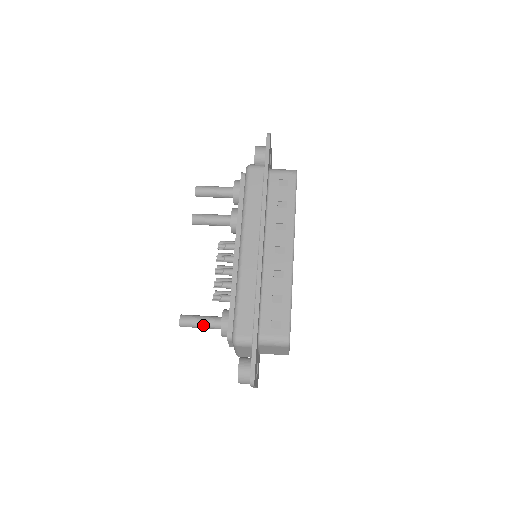
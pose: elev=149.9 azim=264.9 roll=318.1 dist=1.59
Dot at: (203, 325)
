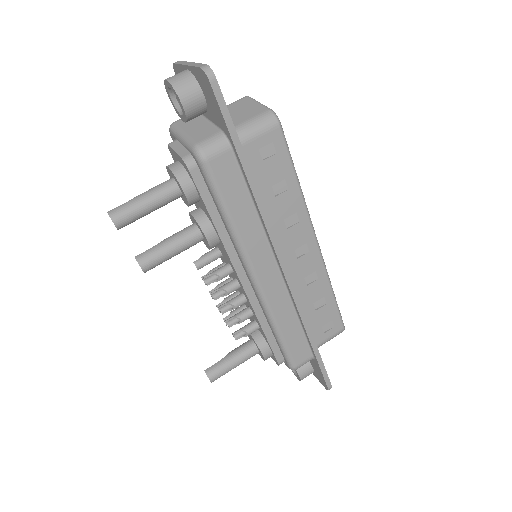
Dot at: occluded
